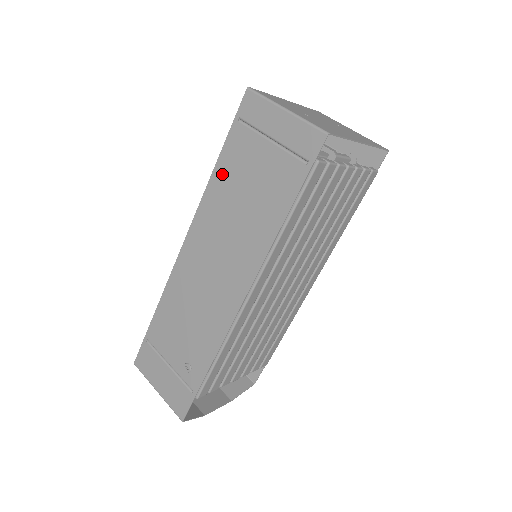
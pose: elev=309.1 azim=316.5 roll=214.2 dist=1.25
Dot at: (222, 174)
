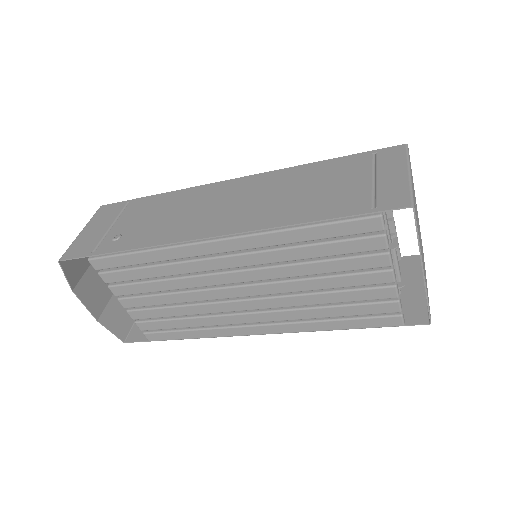
Dot at: (317, 168)
